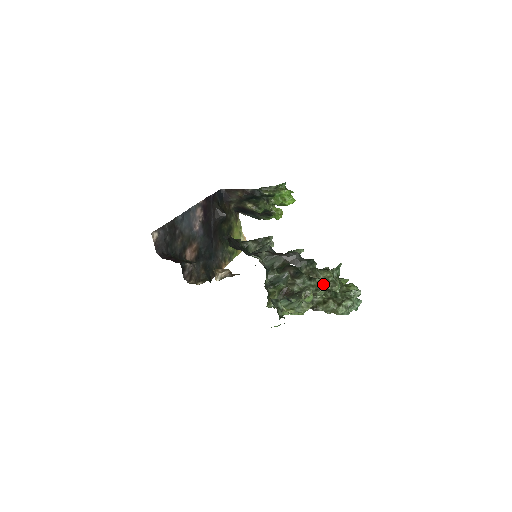
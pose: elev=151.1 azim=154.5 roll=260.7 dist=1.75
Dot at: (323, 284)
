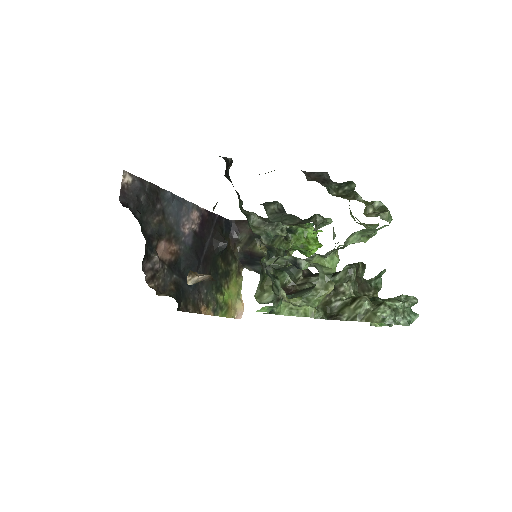
Dot at: (355, 276)
